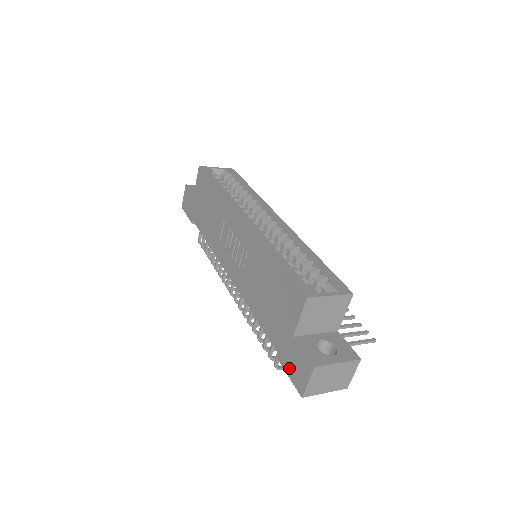
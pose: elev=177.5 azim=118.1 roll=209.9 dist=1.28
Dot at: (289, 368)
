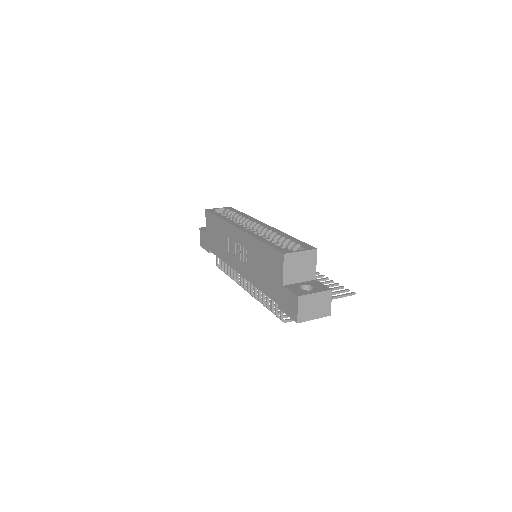
Dot at: (286, 309)
